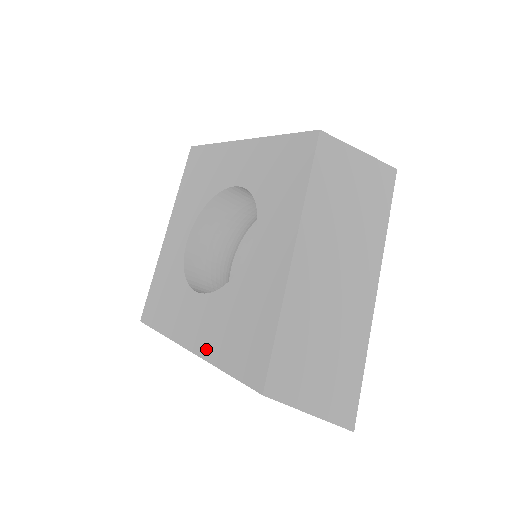
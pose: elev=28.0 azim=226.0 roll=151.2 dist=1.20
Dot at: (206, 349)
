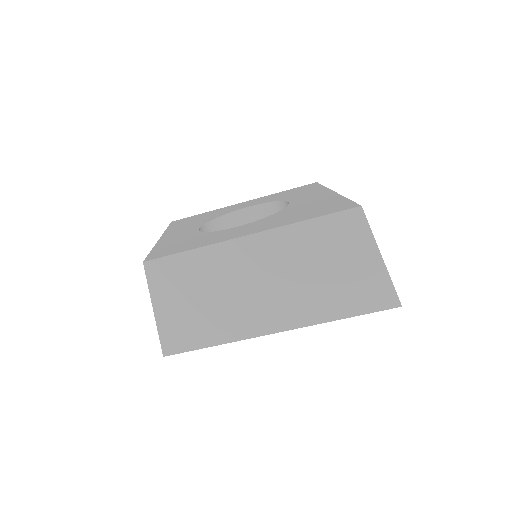
Dot at: (273, 226)
